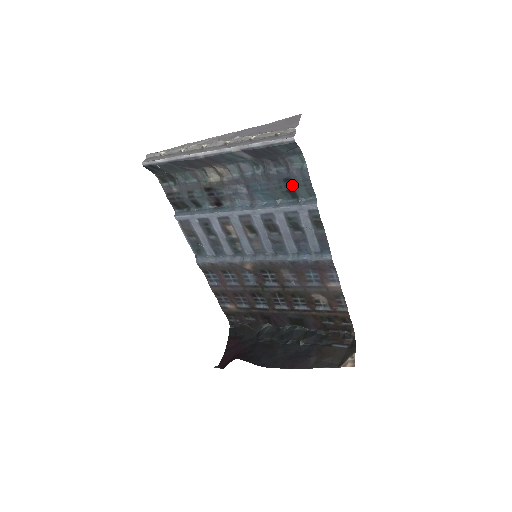
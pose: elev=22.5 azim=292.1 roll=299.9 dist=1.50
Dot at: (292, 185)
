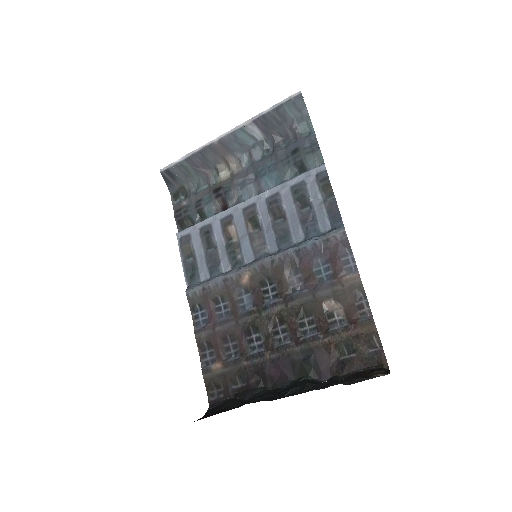
Dot at: (300, 155)
